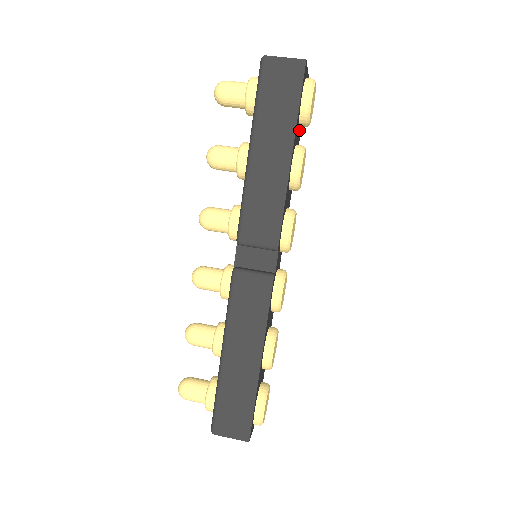
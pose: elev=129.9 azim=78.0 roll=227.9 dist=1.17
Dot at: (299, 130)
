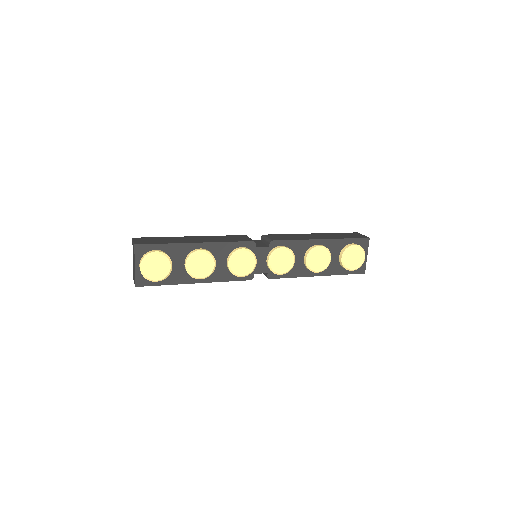
Dot at: (337, 263)
